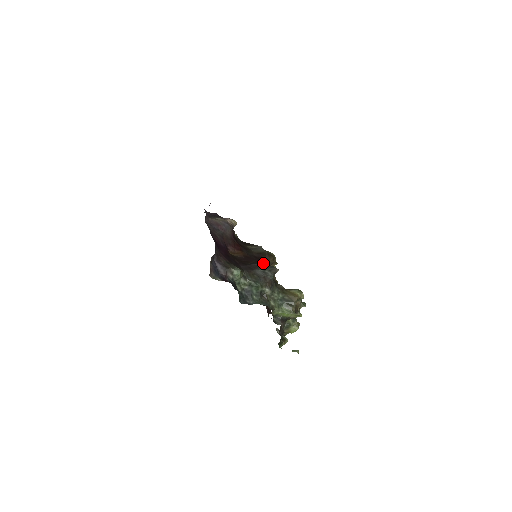
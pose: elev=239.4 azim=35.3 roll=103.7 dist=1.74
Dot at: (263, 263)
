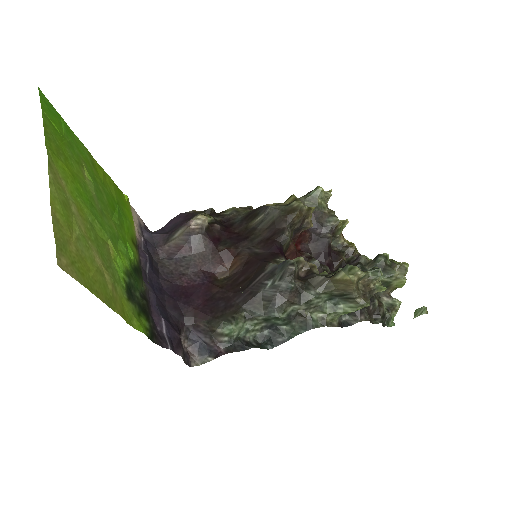
Dot at: (269, 264)
